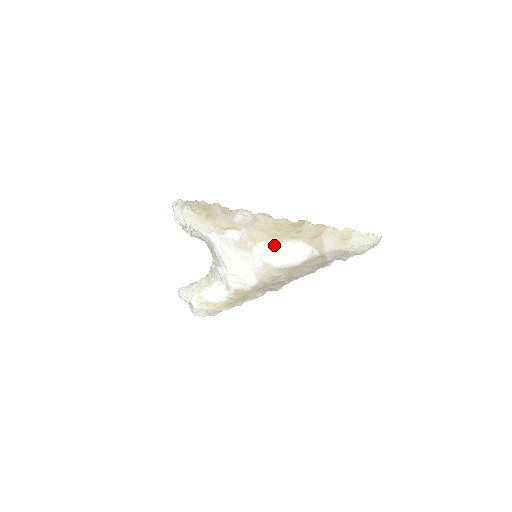
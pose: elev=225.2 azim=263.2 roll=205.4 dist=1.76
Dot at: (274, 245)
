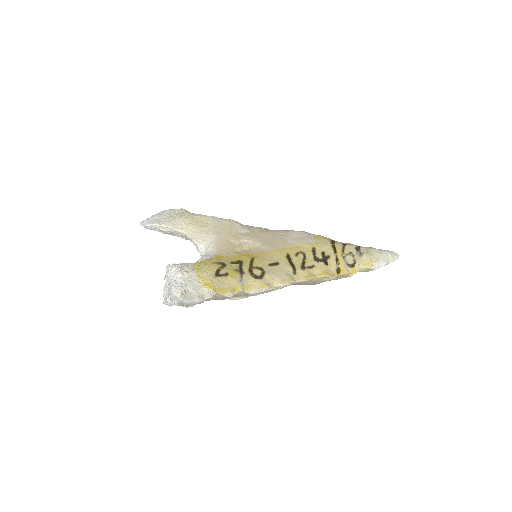
Dot at: occluded
